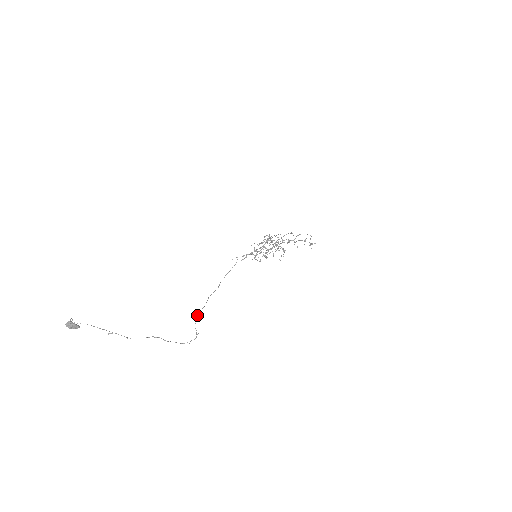
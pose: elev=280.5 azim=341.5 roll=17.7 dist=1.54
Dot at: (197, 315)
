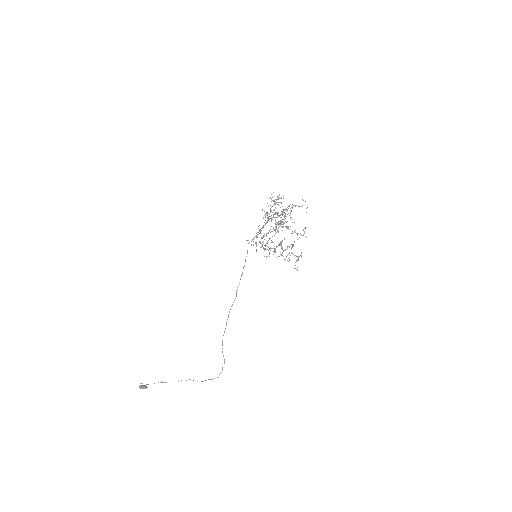
Dot at: (222, 340)
